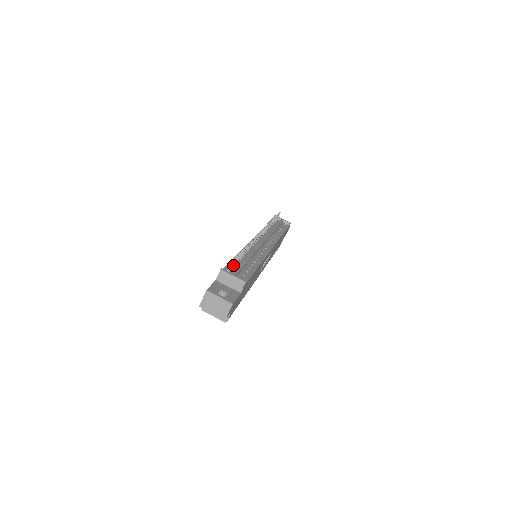
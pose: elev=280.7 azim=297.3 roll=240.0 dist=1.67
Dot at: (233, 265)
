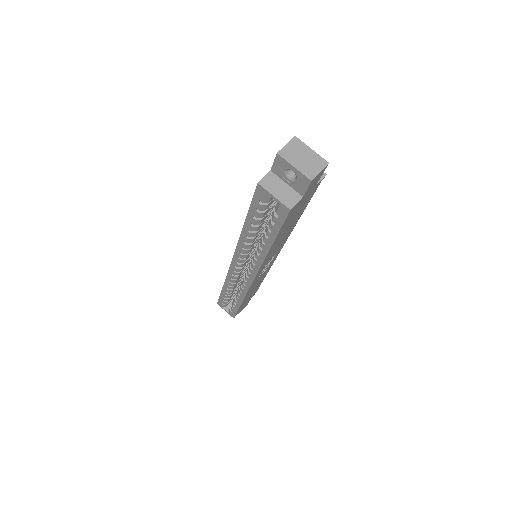
Dot at: occluded
